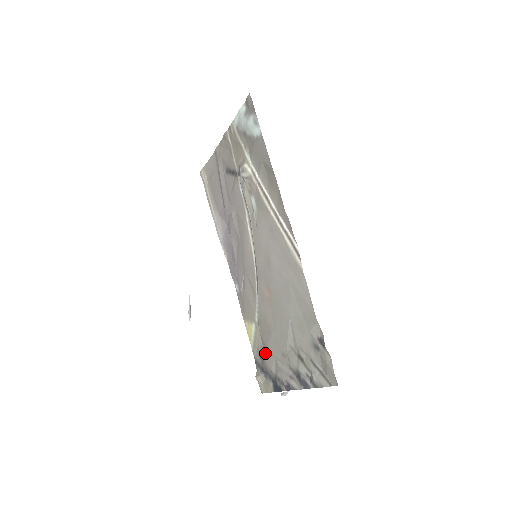
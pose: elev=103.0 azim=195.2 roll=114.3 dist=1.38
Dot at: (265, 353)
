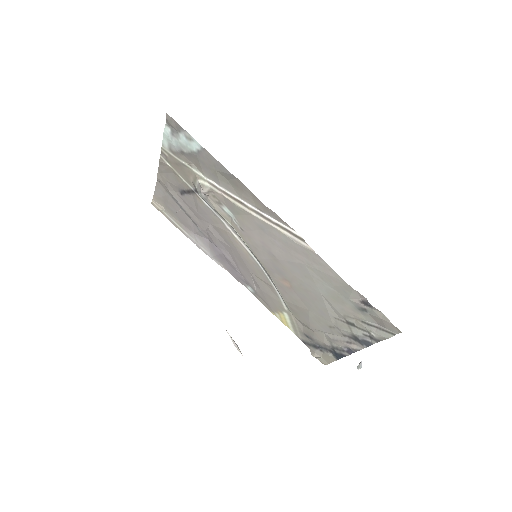
Dot at: (310, 332)
